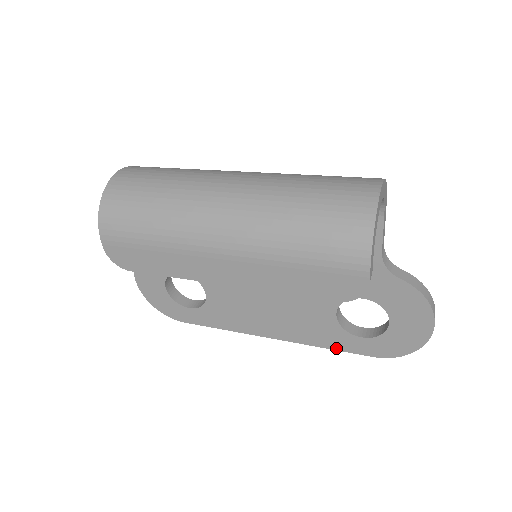
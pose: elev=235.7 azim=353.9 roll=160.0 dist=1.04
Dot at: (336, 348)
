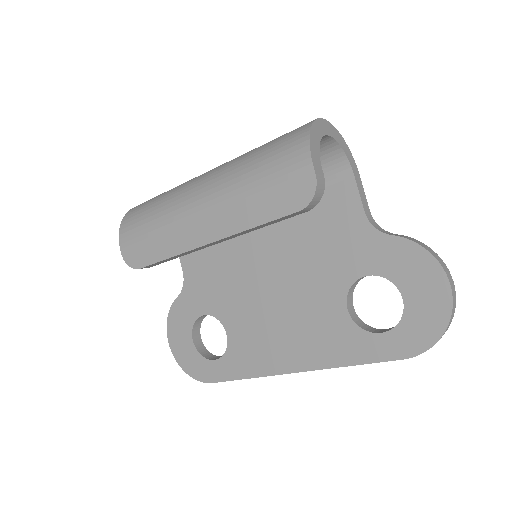
Dot at: (361, 361)
